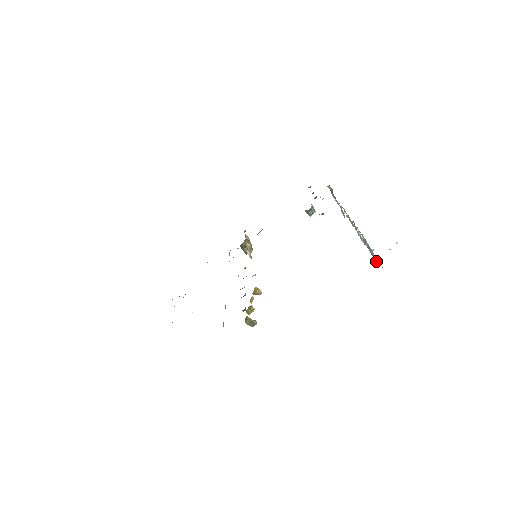
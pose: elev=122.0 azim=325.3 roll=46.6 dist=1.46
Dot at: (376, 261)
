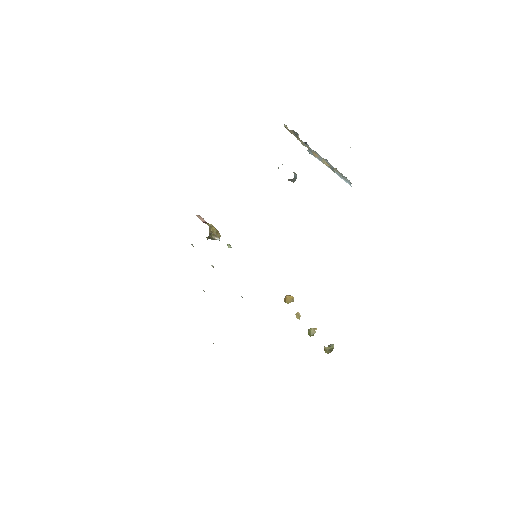
Dot at: (349, 183)
